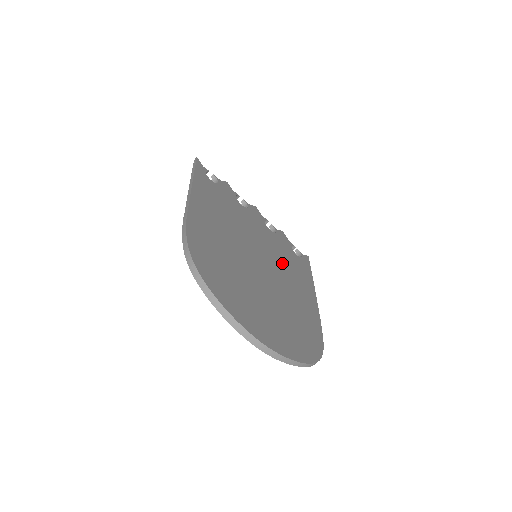
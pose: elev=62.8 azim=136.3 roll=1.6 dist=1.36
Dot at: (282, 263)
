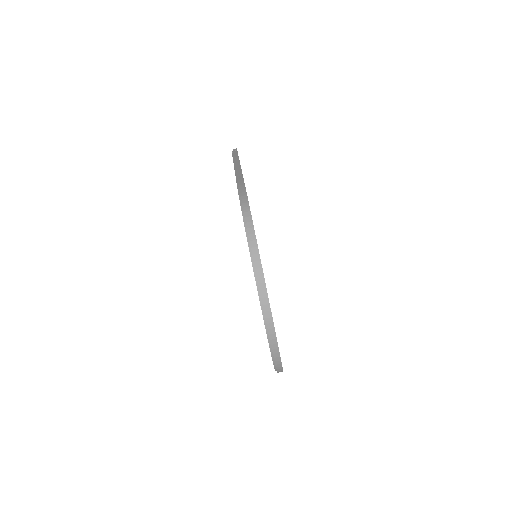
Dot at: occluded
